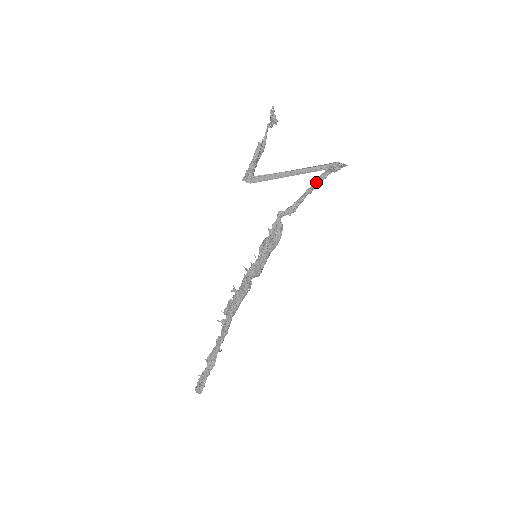
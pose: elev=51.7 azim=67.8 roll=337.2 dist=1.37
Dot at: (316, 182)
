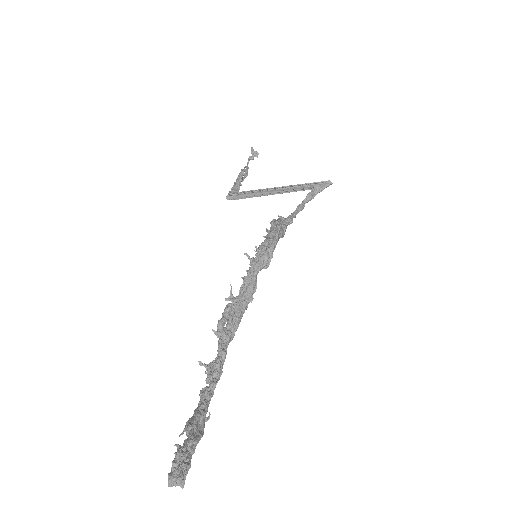
Dot at: (305, 200)
